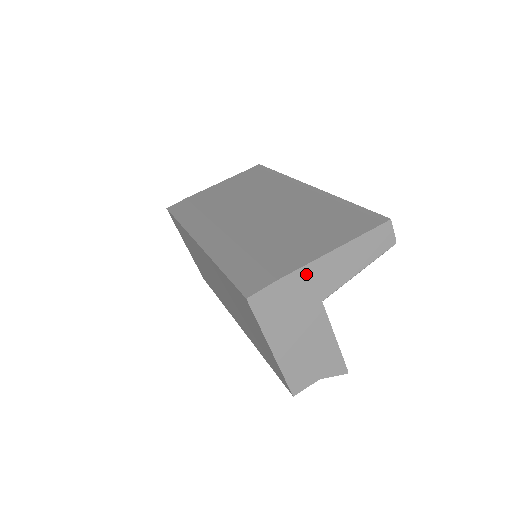
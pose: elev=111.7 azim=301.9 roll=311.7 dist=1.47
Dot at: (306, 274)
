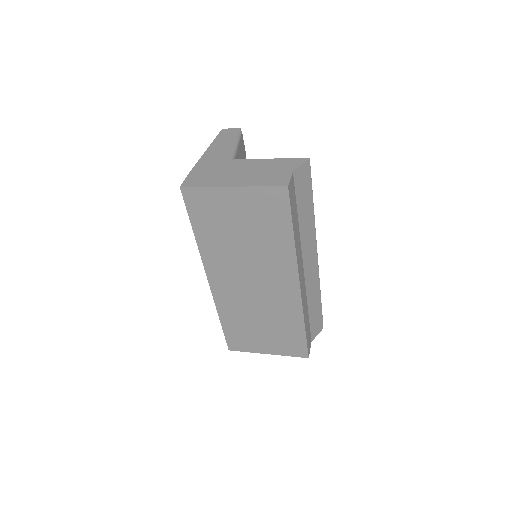
Dot at: (203, 163)
